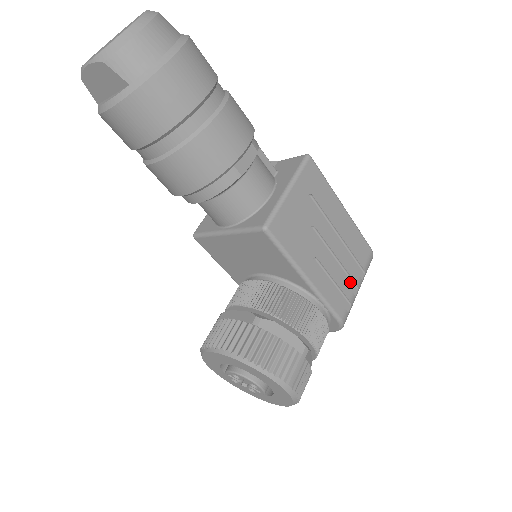
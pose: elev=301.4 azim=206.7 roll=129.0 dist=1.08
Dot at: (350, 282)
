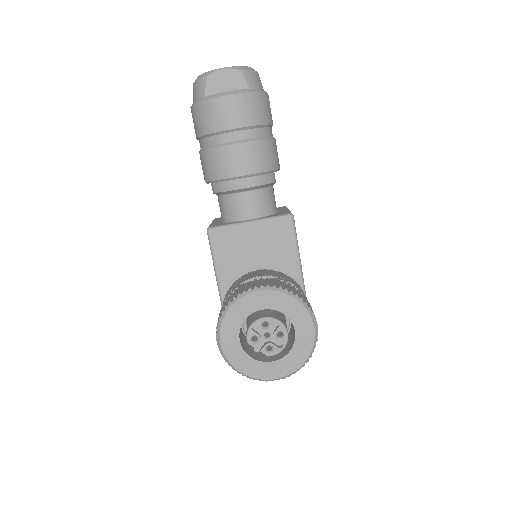
Dot at: occluded
